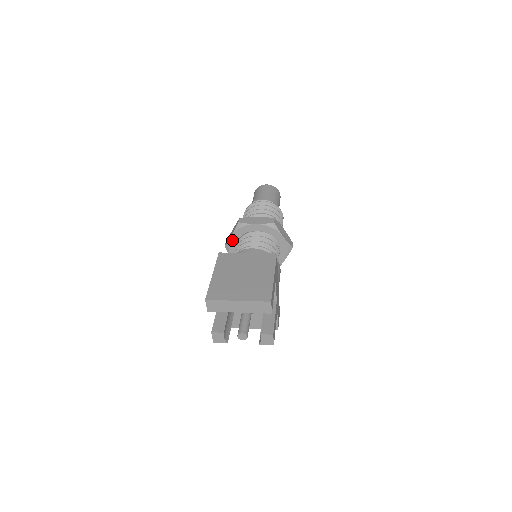
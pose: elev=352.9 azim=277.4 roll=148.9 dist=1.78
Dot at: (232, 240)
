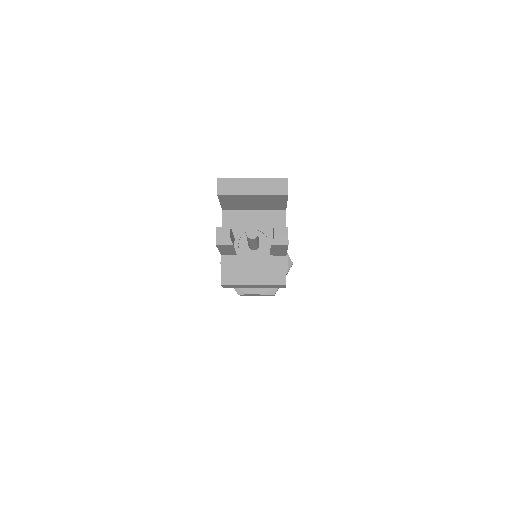
Dot at: occluded
